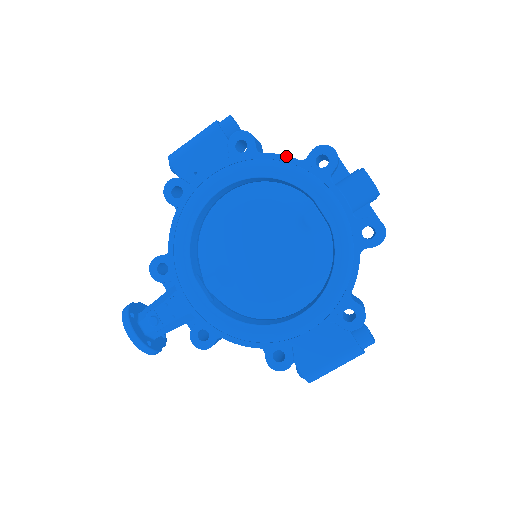
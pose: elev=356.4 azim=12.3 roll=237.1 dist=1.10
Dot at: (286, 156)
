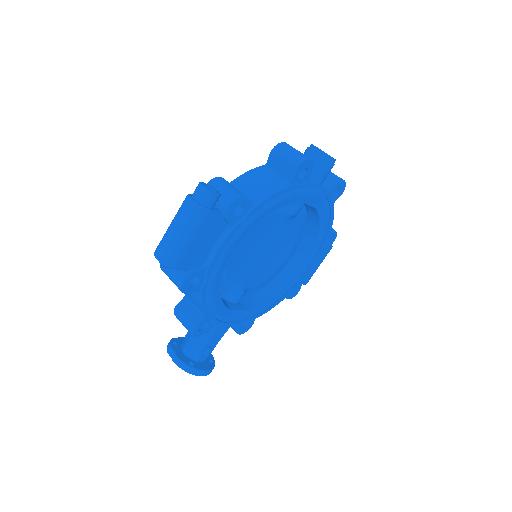
Dot at: (279, 192)
